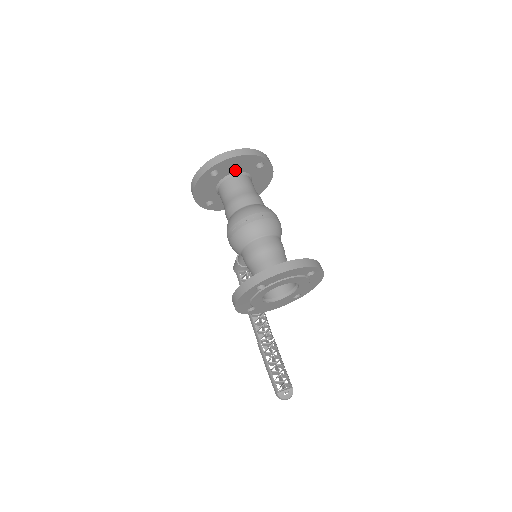
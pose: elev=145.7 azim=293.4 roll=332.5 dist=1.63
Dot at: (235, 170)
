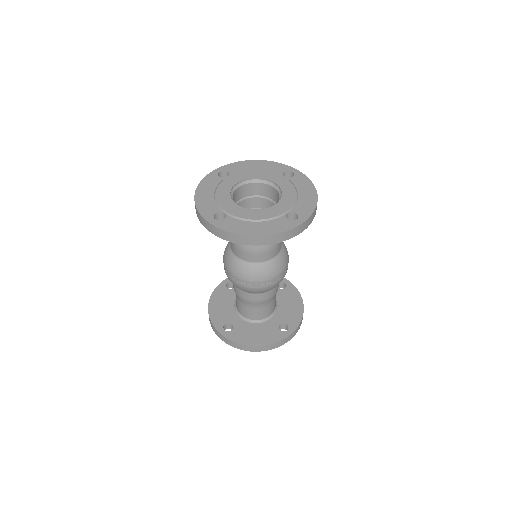
Dot at: occluded
